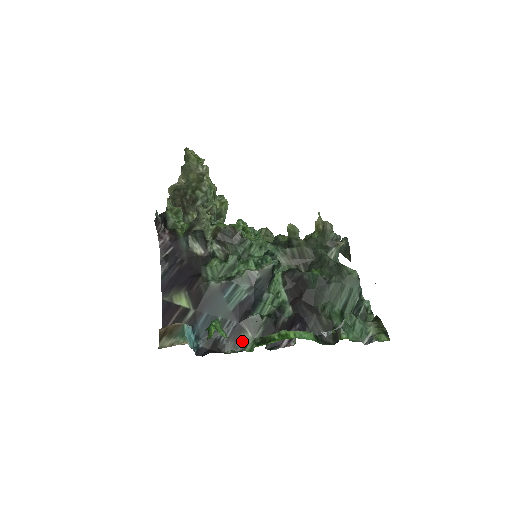
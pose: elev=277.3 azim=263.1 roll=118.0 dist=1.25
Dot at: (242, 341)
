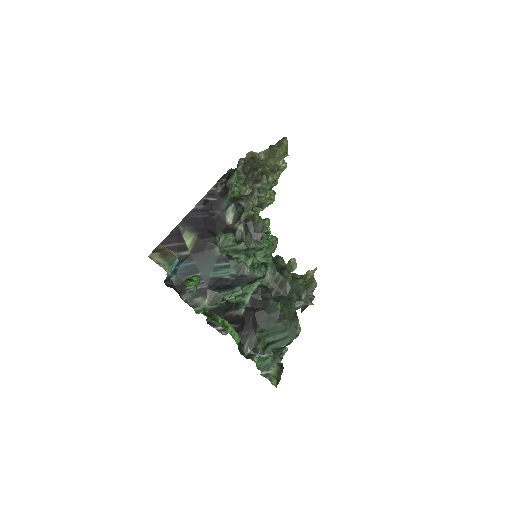
Dot at: (198, 301)
